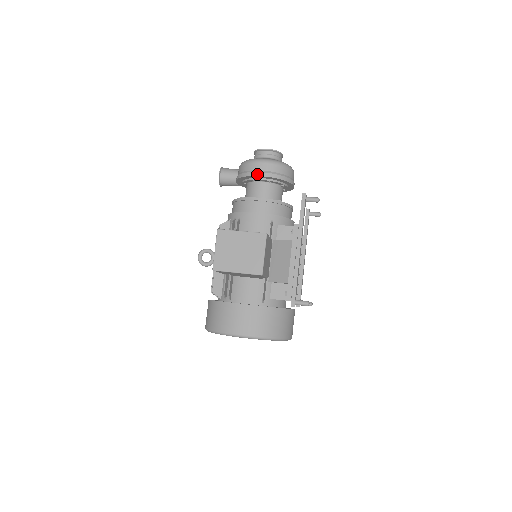
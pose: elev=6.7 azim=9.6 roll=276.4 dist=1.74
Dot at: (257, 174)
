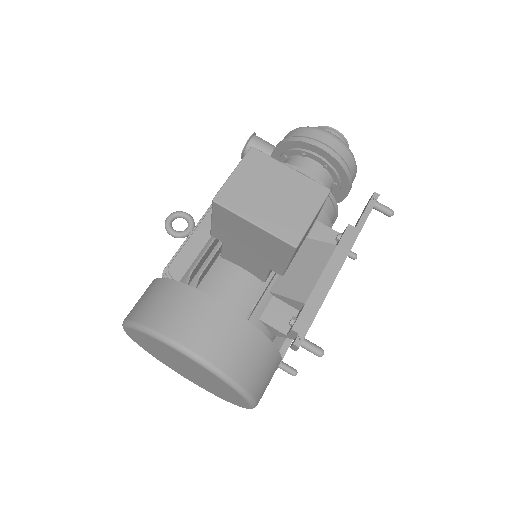
Dot at: (316, 143)
